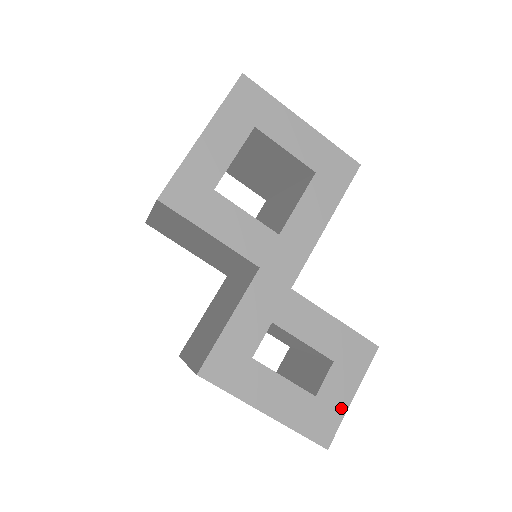
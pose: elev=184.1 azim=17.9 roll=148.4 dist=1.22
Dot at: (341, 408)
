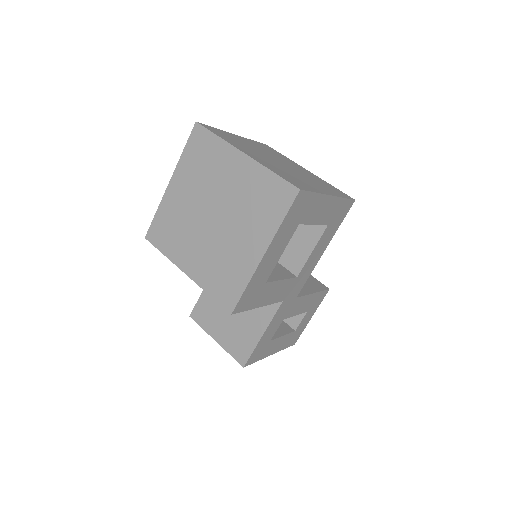
Dot at: (305, 326)
